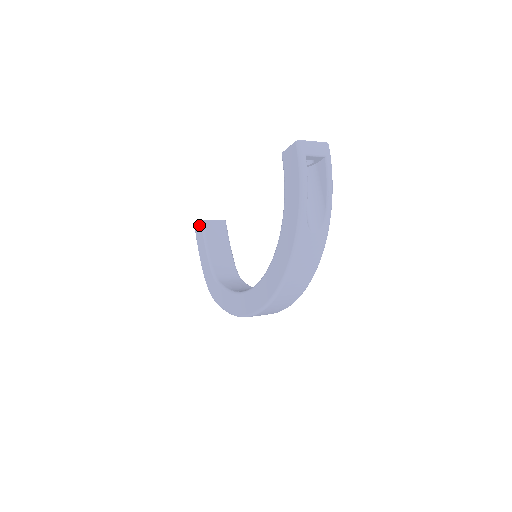
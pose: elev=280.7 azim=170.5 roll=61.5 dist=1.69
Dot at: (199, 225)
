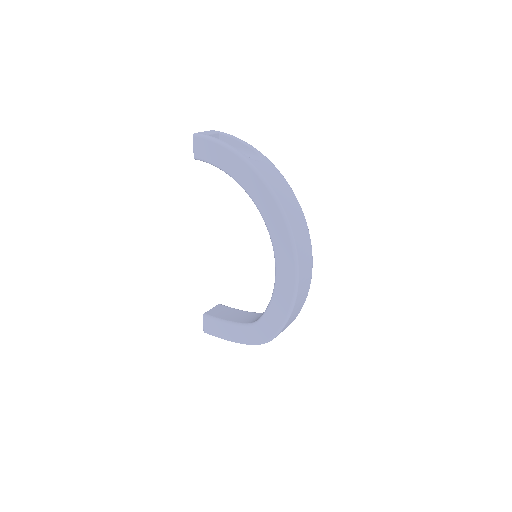
Dot at: (204, 321)
